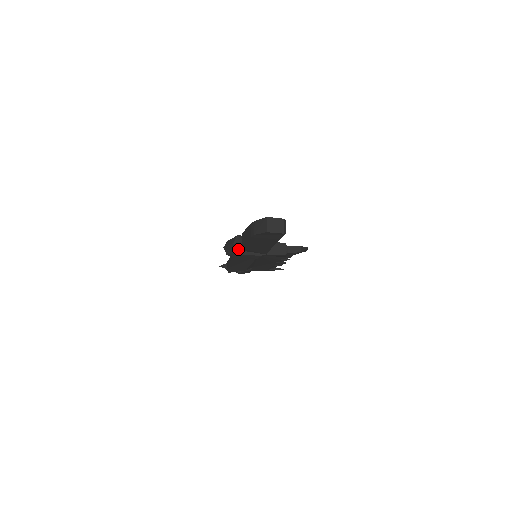
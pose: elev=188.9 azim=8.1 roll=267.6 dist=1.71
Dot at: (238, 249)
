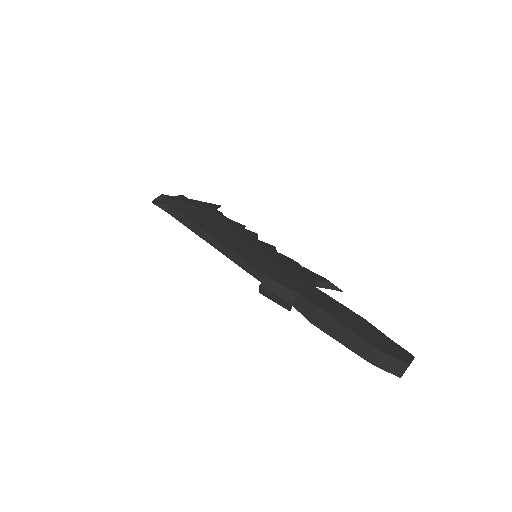
Dot at: occluded
